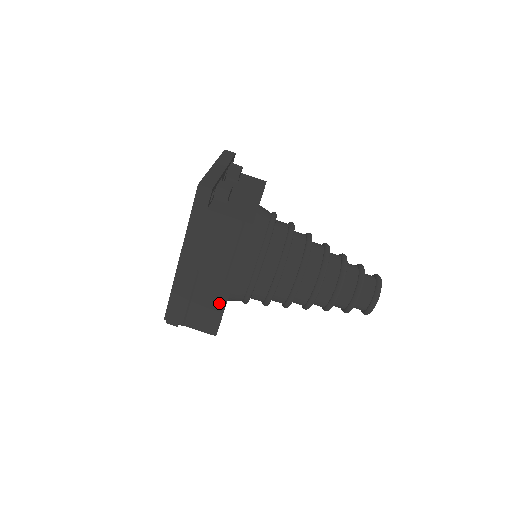
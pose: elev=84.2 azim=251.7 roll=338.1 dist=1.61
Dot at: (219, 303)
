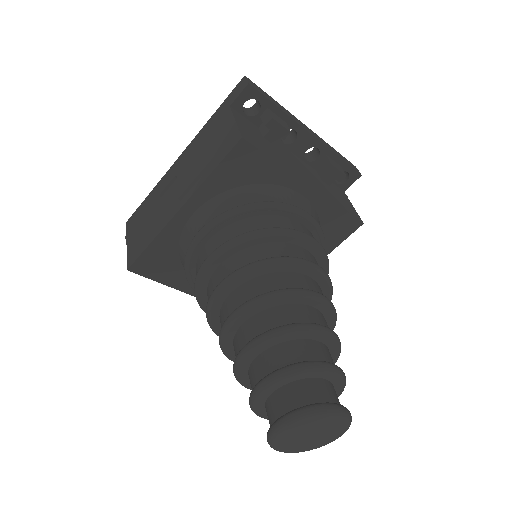
Dot at: (157, 228)
